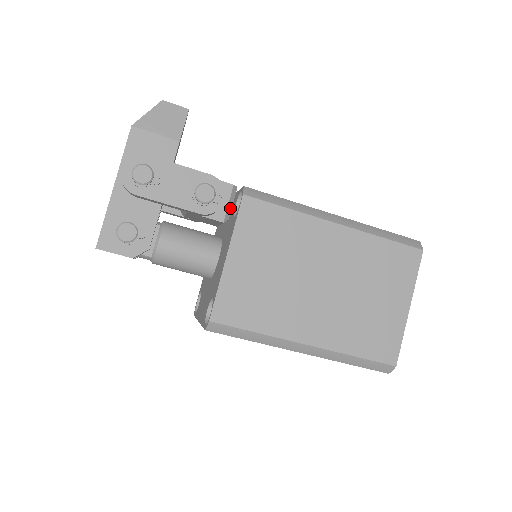
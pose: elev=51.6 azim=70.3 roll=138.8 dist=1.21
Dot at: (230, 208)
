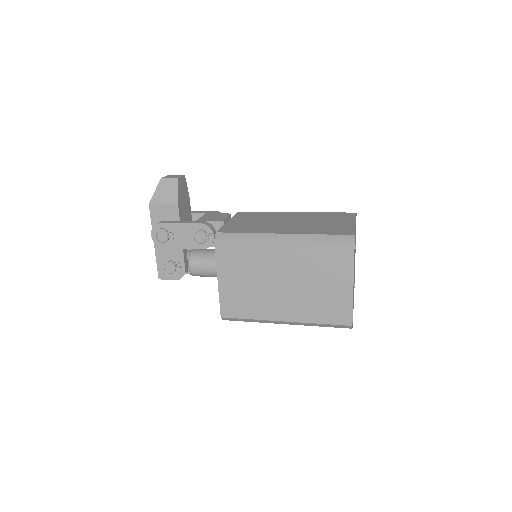
Dot at: occluded
